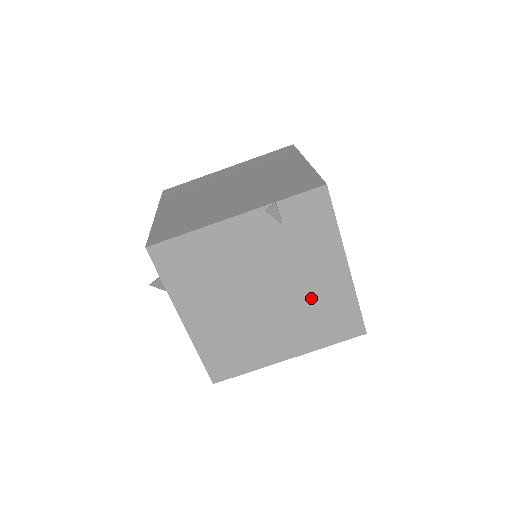
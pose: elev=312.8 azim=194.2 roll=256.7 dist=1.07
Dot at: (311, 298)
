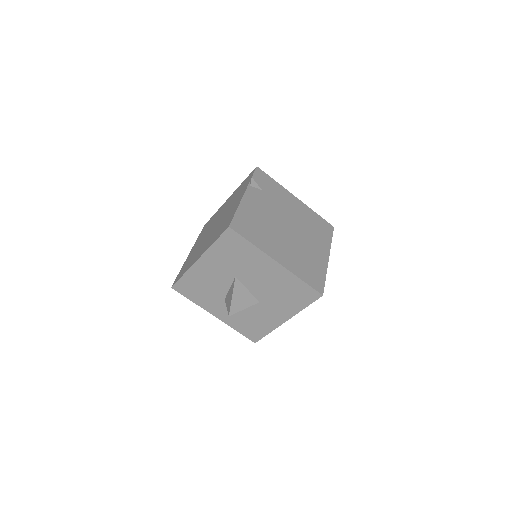
Dot at: (302, 220)
